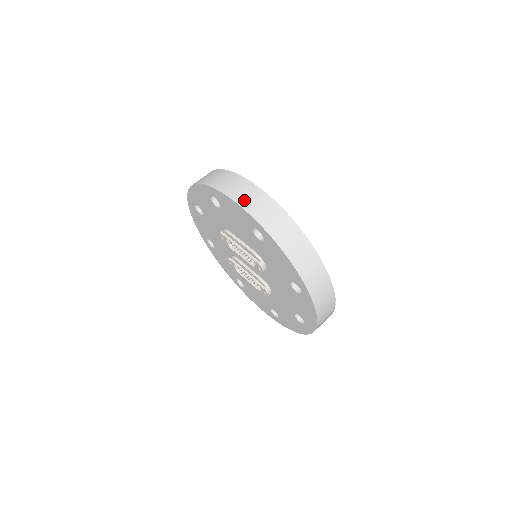
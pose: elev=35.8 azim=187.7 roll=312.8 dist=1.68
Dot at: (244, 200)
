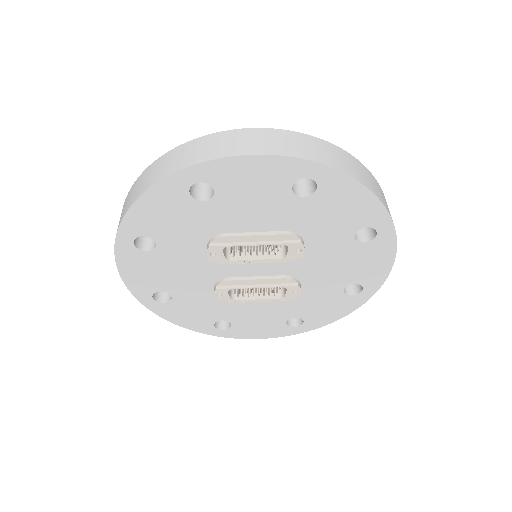
Dot at: (268, 147)
